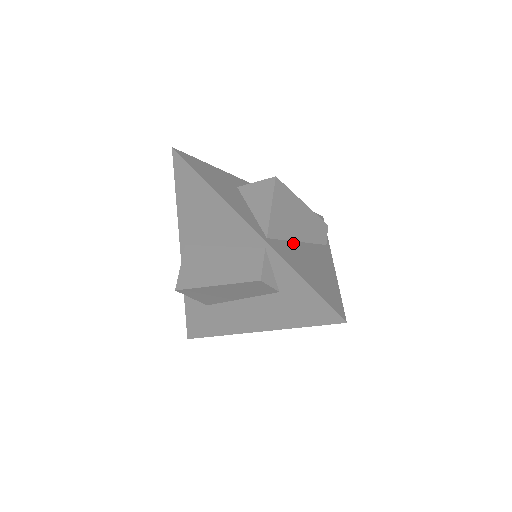
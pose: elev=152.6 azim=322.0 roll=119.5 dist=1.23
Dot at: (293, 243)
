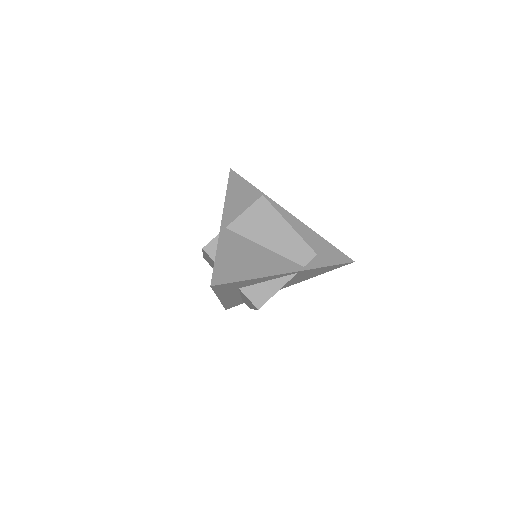
Dot at: (253, 243)
